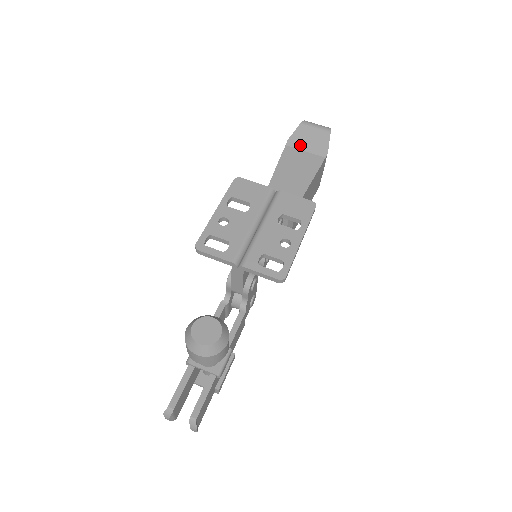
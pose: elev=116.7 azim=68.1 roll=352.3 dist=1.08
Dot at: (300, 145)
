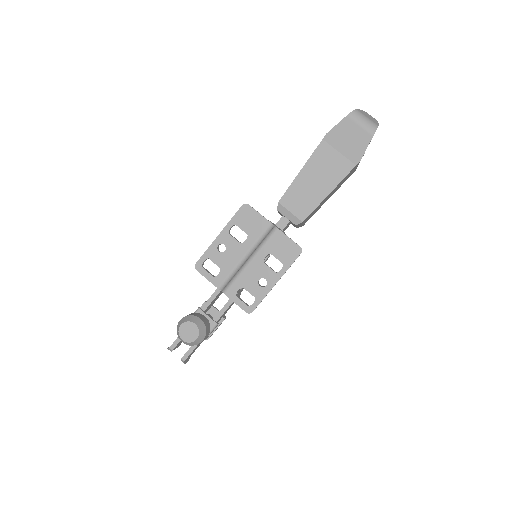
Dot at: (337, 143)
